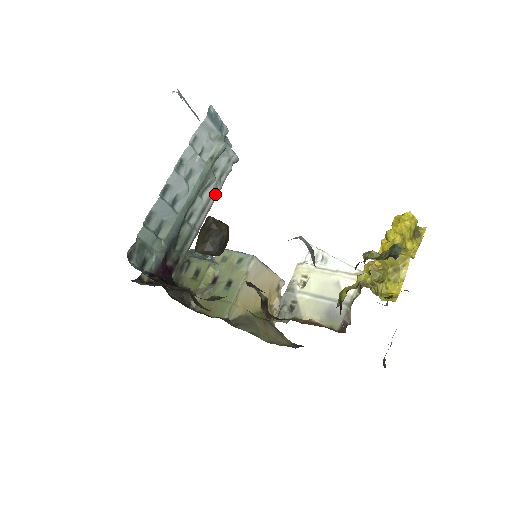
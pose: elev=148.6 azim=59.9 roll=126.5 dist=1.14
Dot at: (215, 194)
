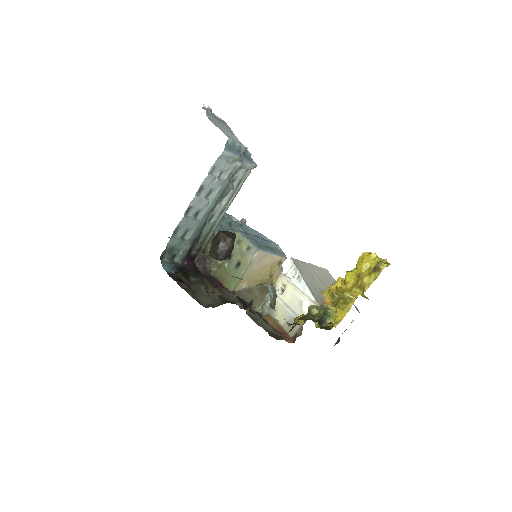
Dot at: (233, 197)
